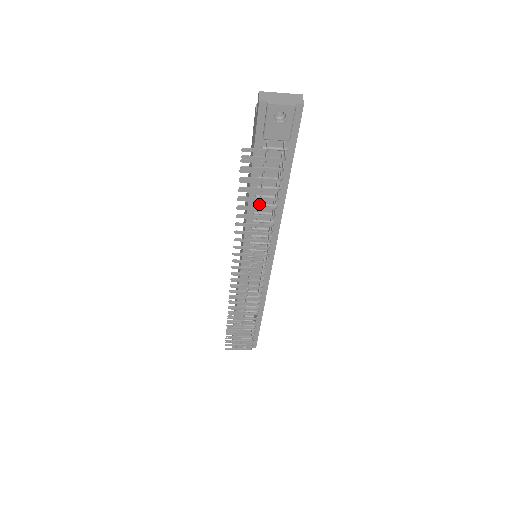
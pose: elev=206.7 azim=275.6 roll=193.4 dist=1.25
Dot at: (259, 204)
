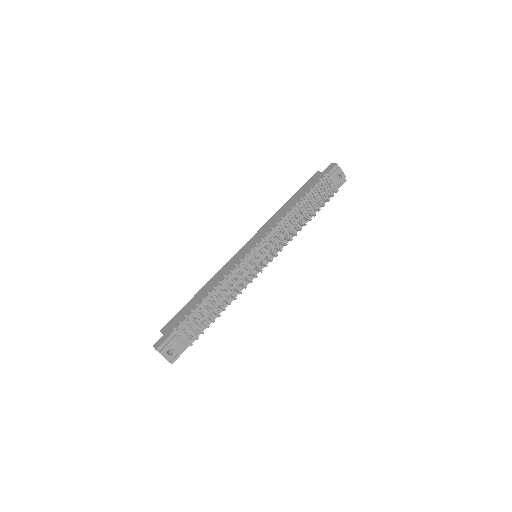
Dot at: (301, 212)
